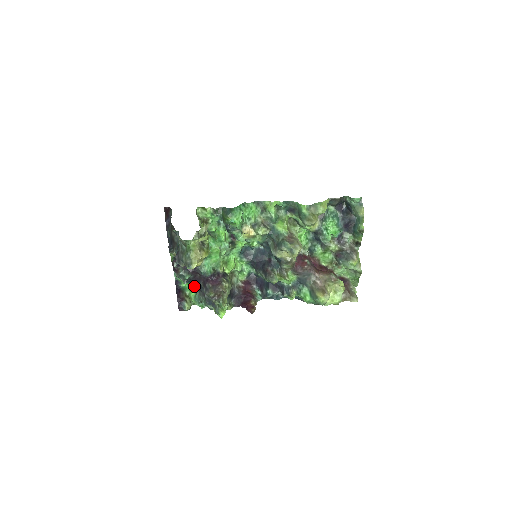
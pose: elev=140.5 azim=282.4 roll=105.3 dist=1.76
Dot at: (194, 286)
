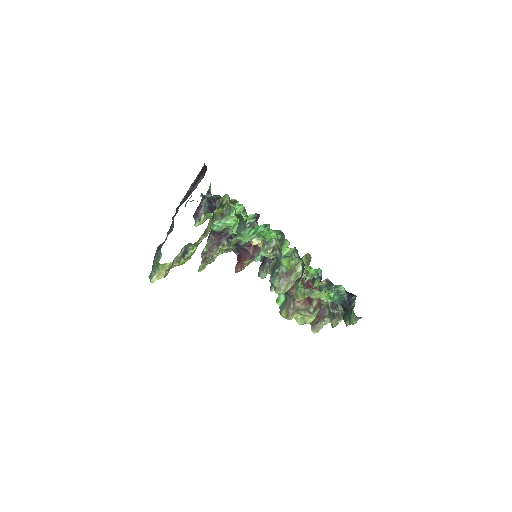
Dot at: occluded
